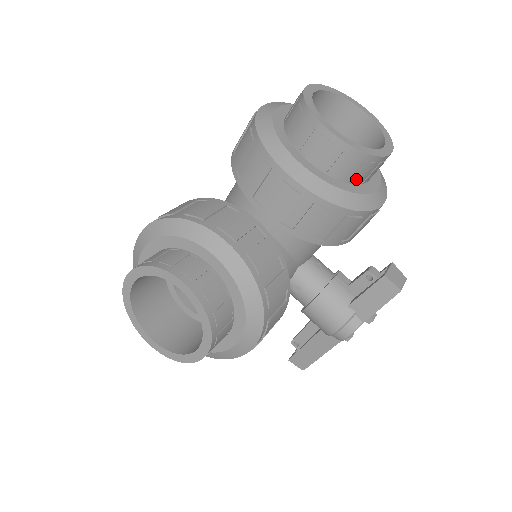
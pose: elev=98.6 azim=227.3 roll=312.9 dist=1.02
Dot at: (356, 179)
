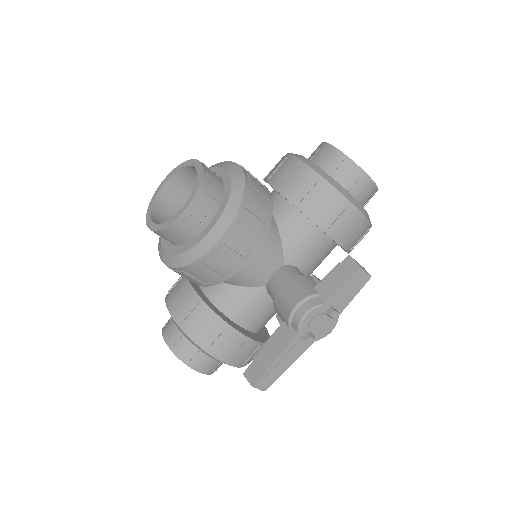
Dot at: (342, 181)
